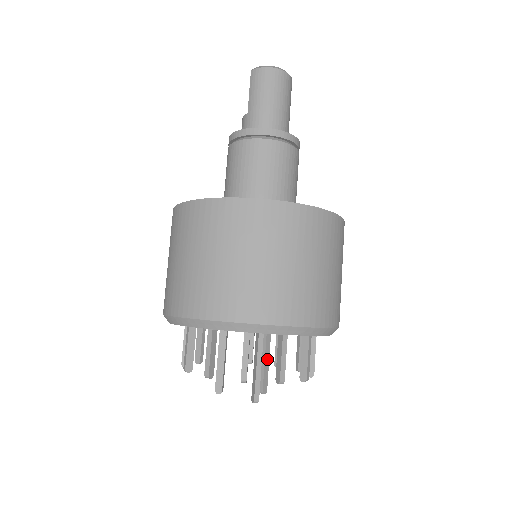
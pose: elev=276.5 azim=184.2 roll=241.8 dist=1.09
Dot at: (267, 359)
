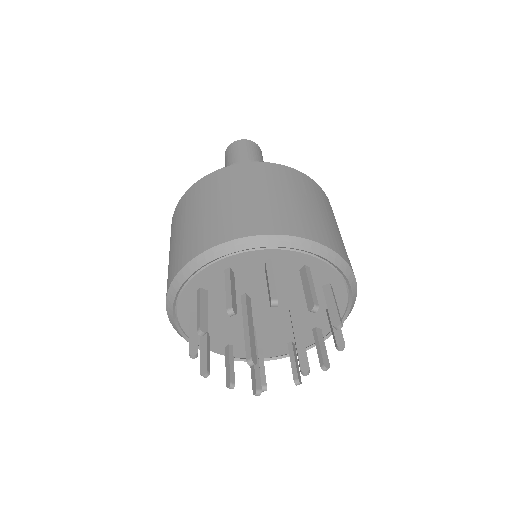
Dot at: (299, 336)
